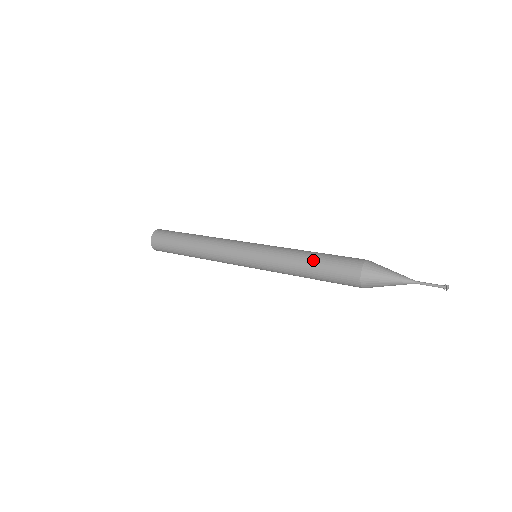
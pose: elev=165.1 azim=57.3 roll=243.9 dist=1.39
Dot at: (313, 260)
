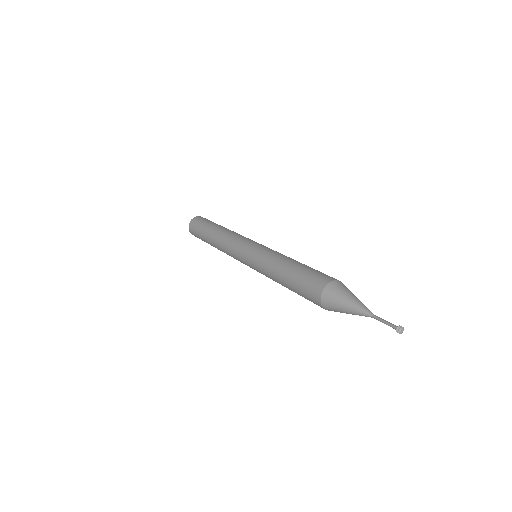
Dot at: (298, 263)
